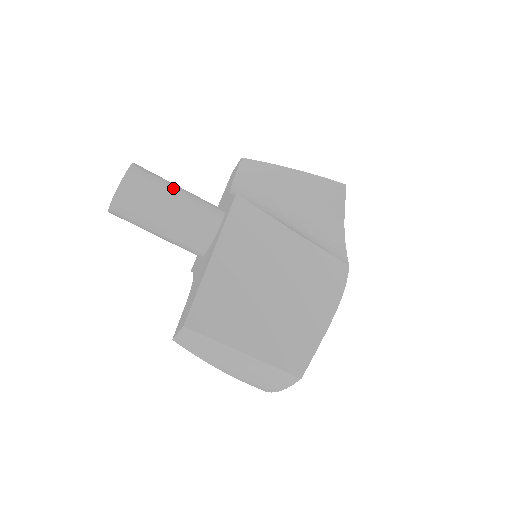
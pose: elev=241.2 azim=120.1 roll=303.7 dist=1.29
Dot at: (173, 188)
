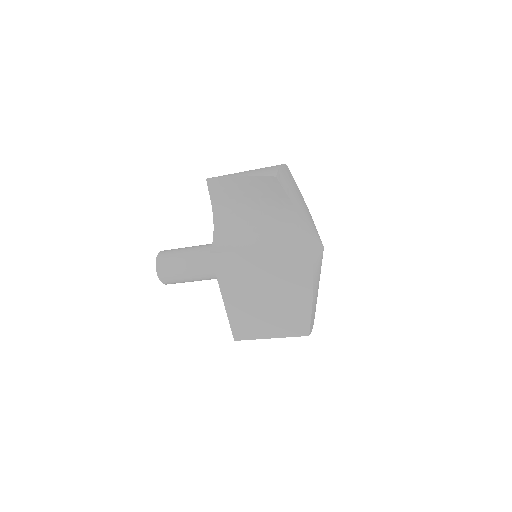
Dot at: (182, 264)
